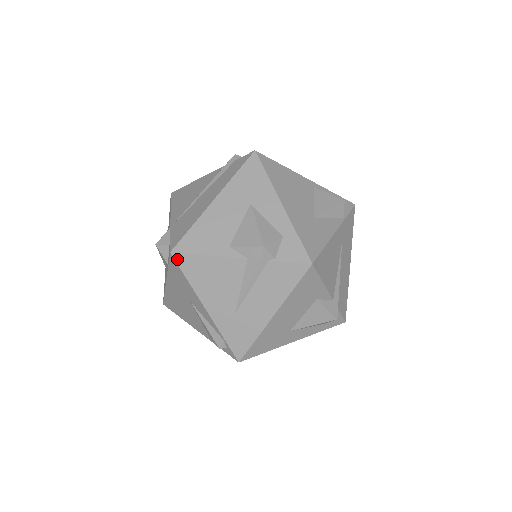
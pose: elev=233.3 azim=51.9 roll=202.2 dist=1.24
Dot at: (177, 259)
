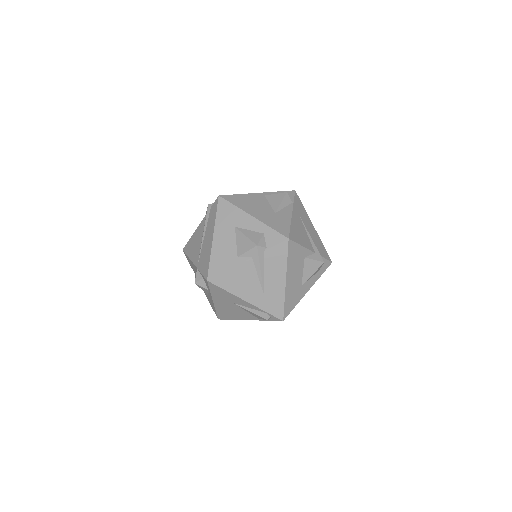
Dot at: (213, 282)
